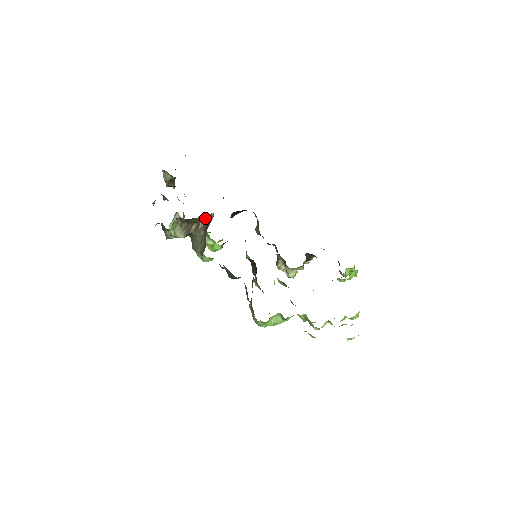
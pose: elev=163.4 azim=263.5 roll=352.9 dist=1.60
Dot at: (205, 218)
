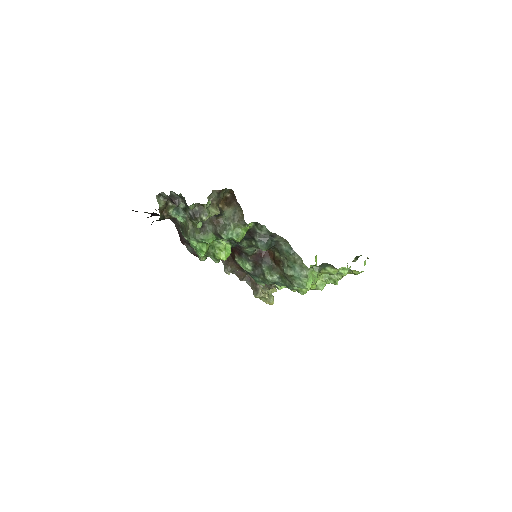
Dot at: (225, 199)
